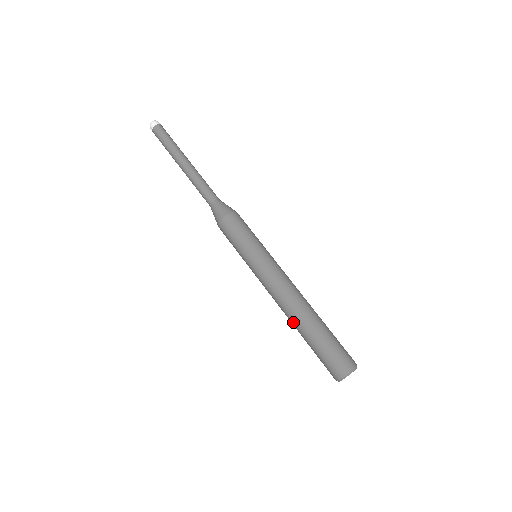
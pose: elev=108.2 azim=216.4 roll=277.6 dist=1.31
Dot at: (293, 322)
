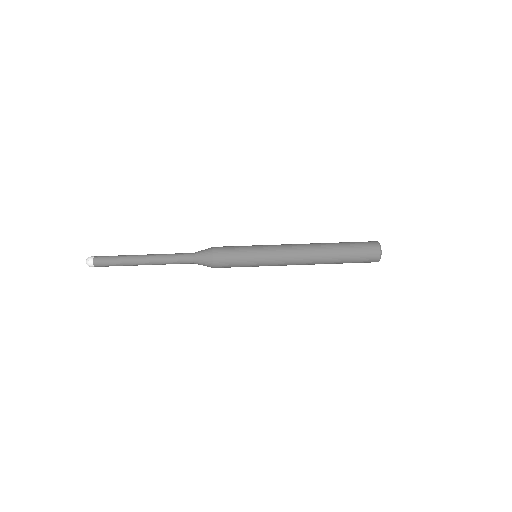
Dot at: (322, 263)
